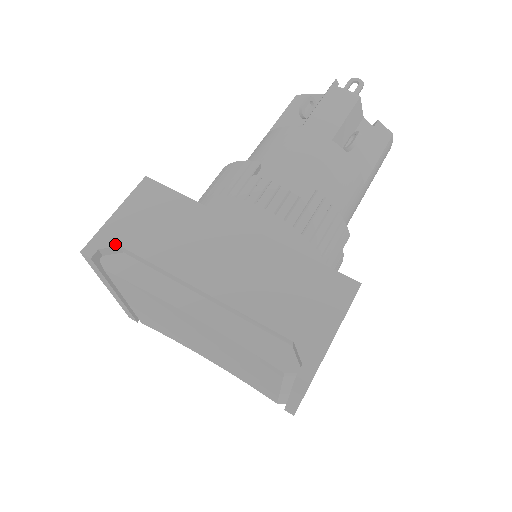
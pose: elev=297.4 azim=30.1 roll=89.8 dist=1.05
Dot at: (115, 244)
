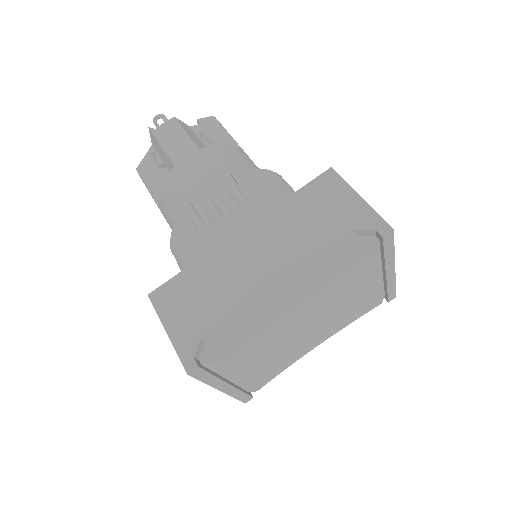
Dot at: (197, 341)
